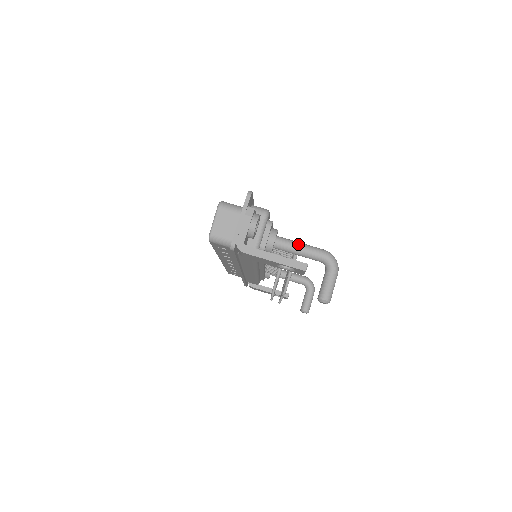
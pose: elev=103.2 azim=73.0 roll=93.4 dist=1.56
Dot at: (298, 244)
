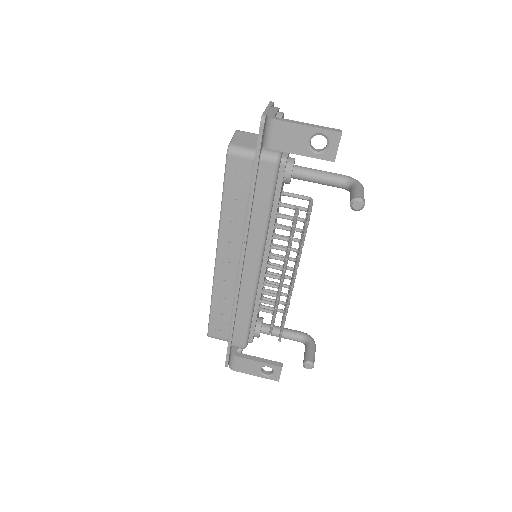
Dot at: occluded
